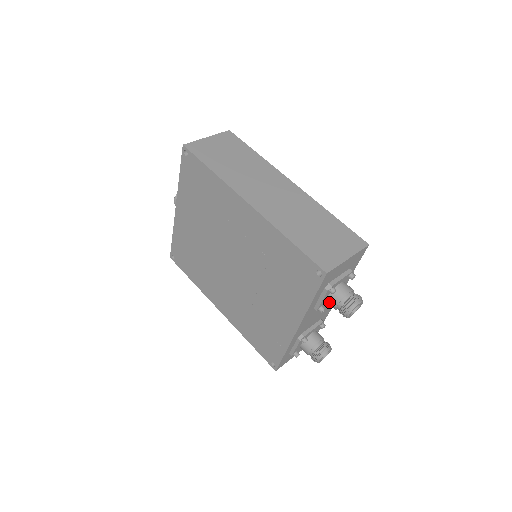
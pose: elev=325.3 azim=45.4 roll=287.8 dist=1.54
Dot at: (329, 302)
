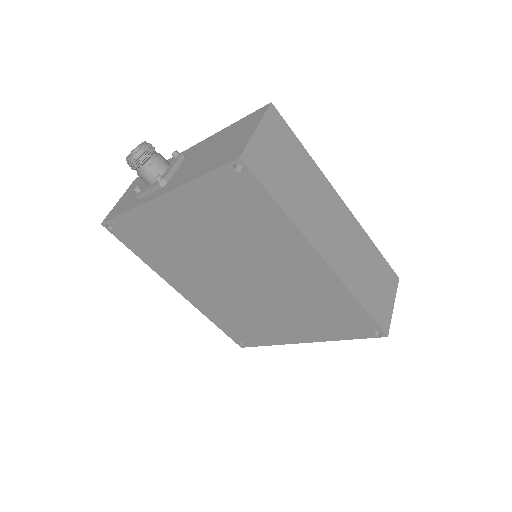
Dot at: occluded
